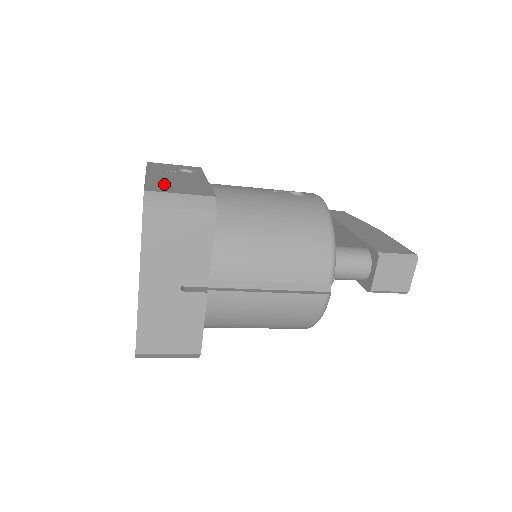
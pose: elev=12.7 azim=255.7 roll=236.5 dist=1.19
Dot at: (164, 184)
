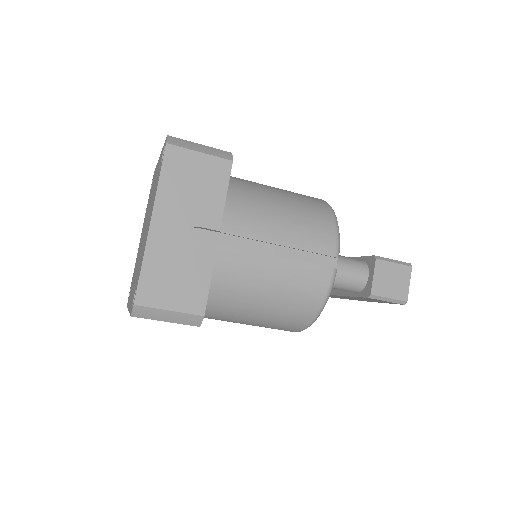
Dot at: occluded
